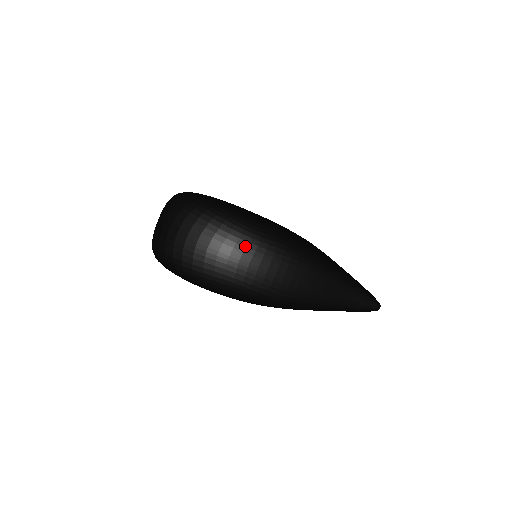
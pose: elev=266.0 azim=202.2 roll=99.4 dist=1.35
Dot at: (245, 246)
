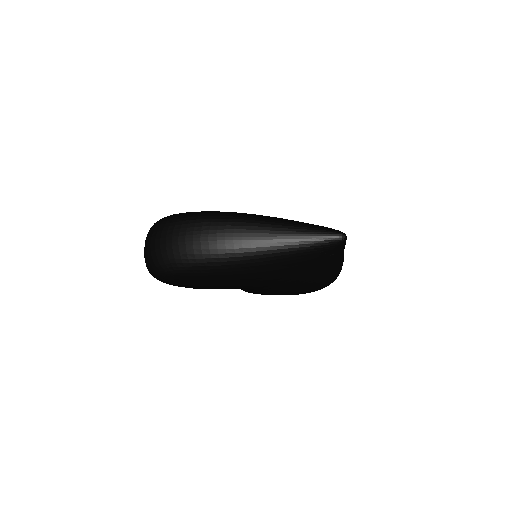
Dot at: (167, 230)
